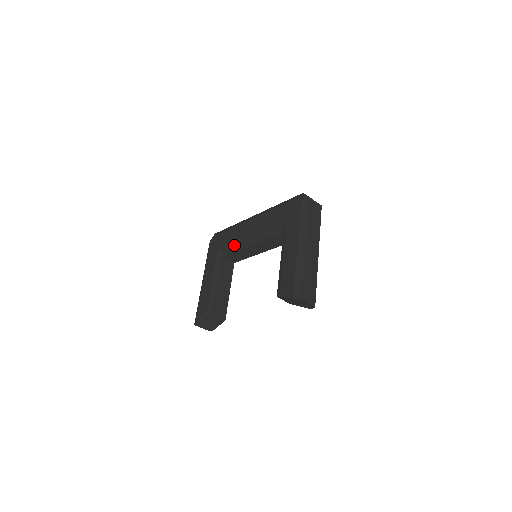
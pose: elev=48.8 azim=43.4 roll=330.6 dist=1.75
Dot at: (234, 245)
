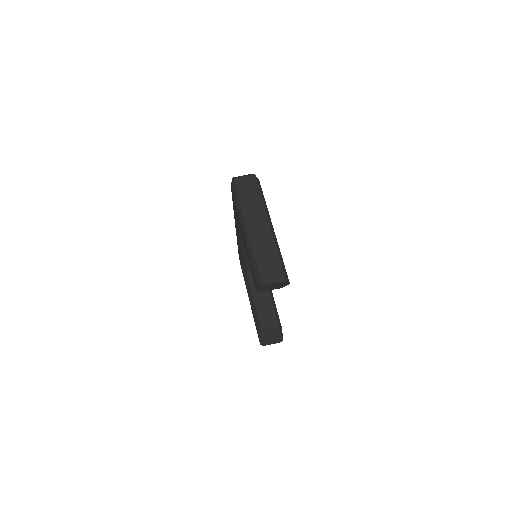
Dot at: (241, 257)
